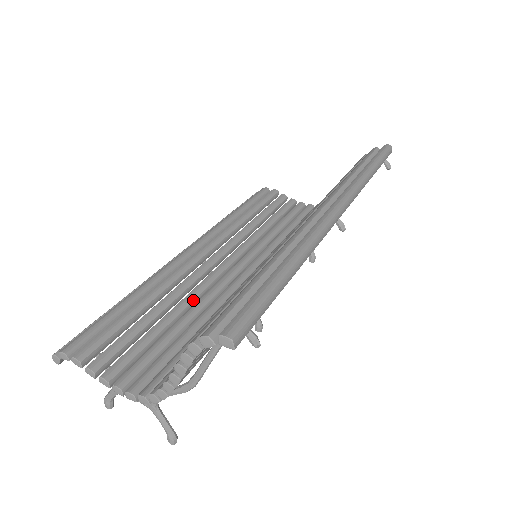
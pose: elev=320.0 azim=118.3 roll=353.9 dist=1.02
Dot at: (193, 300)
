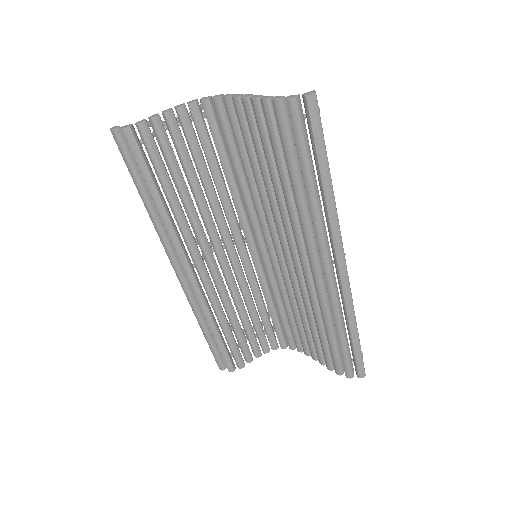
Dot at: (240, 296)
